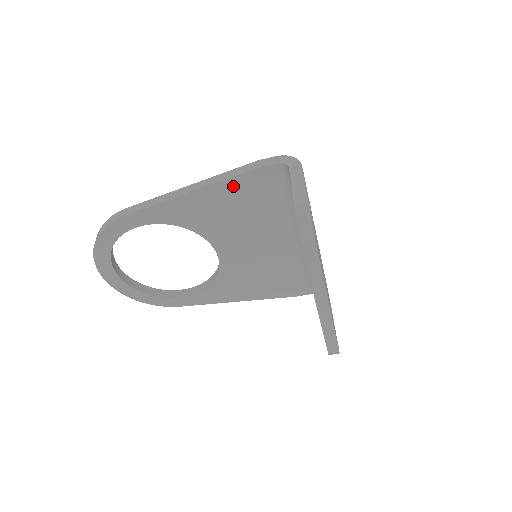
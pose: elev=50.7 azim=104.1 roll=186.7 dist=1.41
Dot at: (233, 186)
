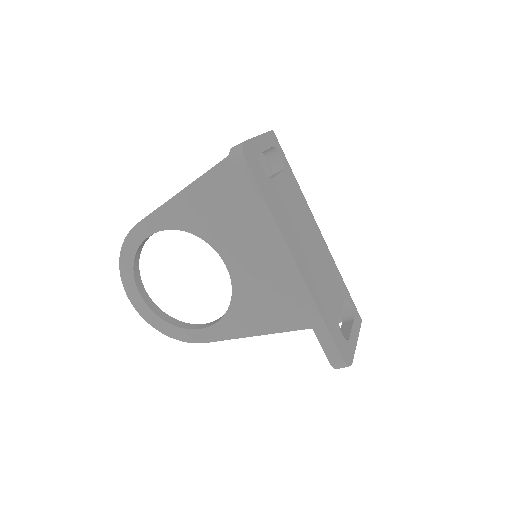
Dot at: (221, 174)
